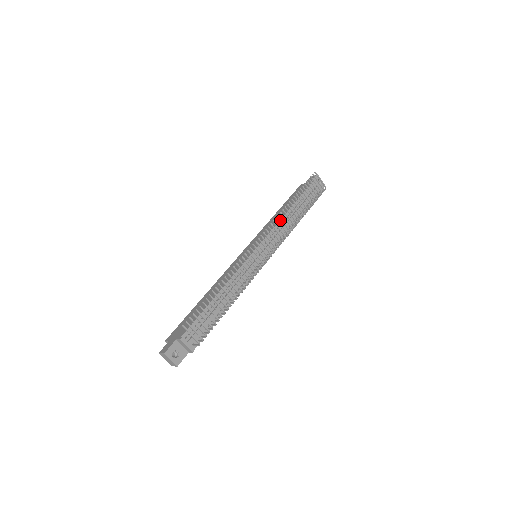
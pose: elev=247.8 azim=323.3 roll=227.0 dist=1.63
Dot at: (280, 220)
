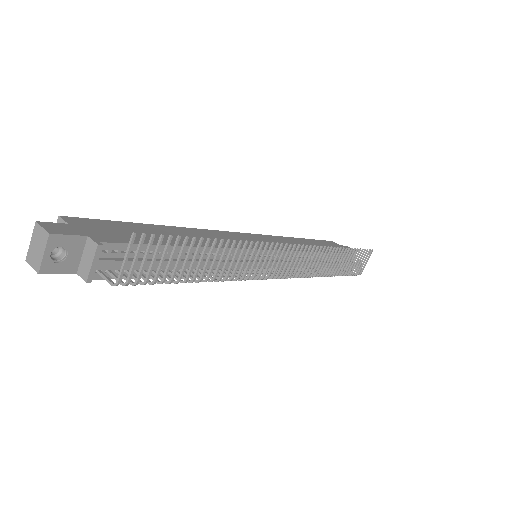
Dot at: occluded
